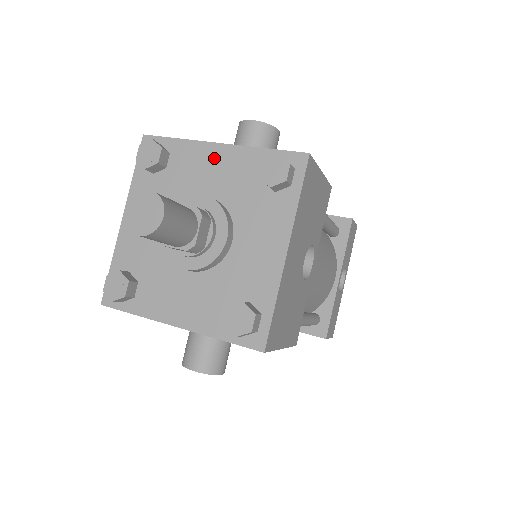
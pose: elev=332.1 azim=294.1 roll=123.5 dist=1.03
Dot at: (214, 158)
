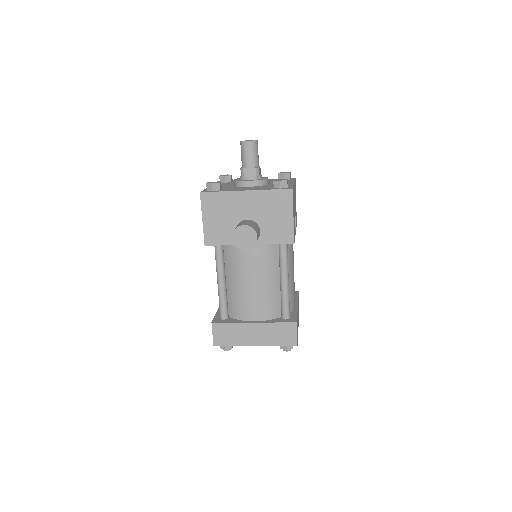
Dot at: occluded
